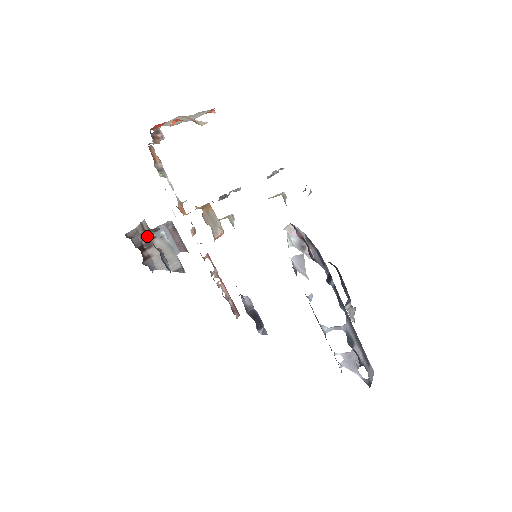
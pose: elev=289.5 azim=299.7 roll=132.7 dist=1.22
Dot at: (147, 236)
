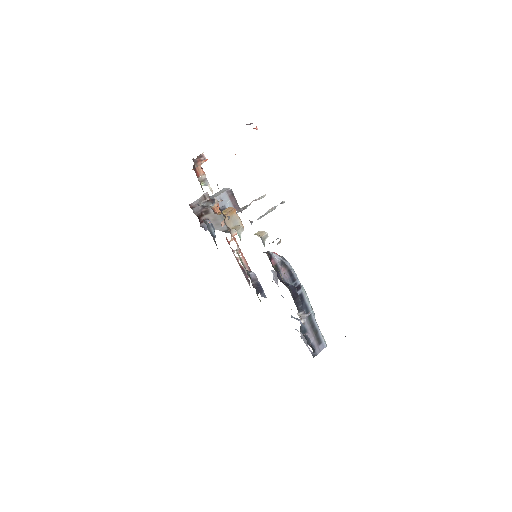
Dot at: (206, 206)
